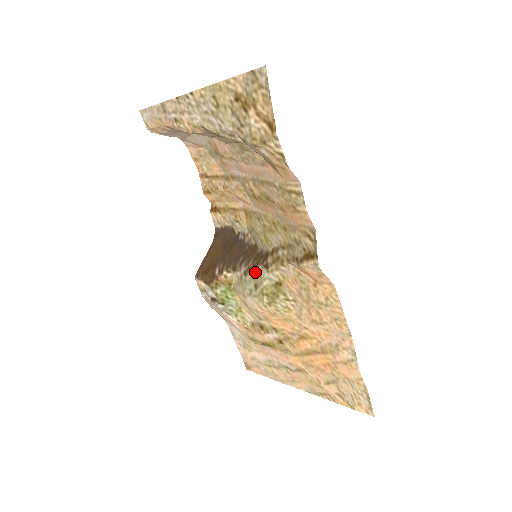
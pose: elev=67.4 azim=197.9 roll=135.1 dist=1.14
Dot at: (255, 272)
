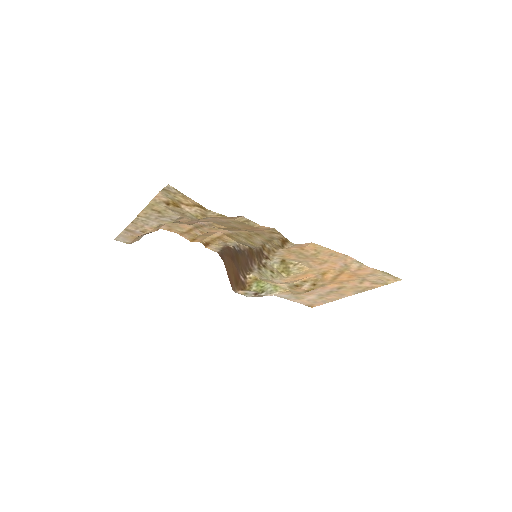
Dot at: (264, 265)
